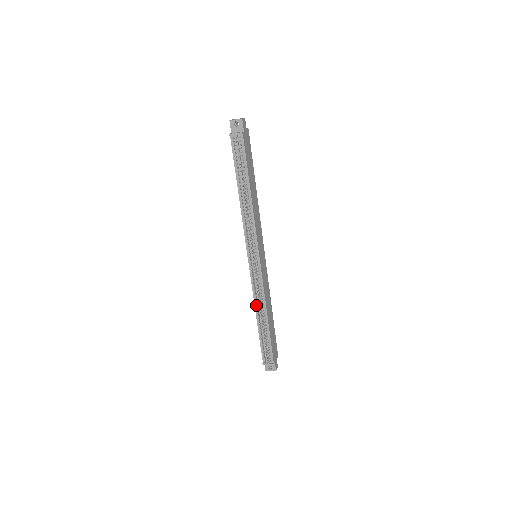
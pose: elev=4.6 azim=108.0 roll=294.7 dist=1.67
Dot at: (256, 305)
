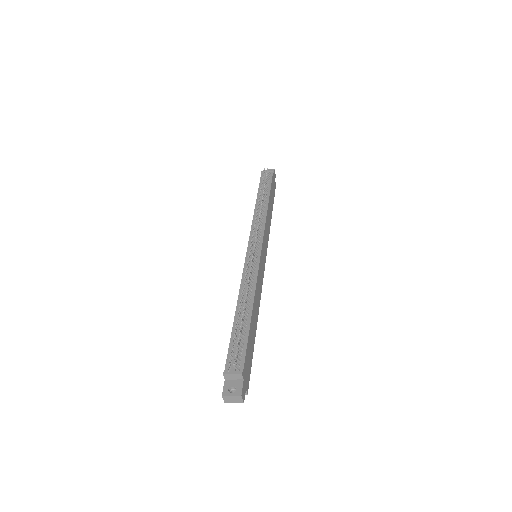
Dot at: (241, 294)
